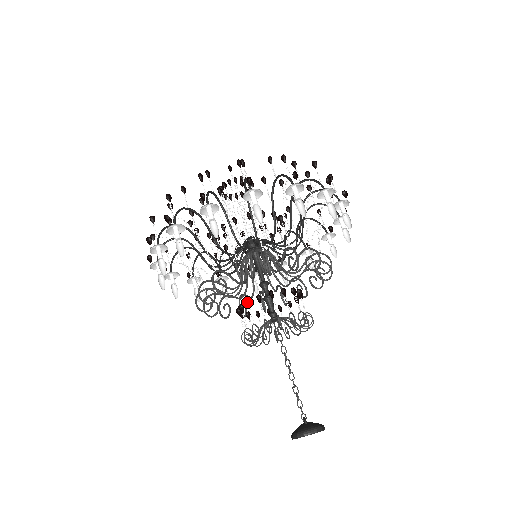
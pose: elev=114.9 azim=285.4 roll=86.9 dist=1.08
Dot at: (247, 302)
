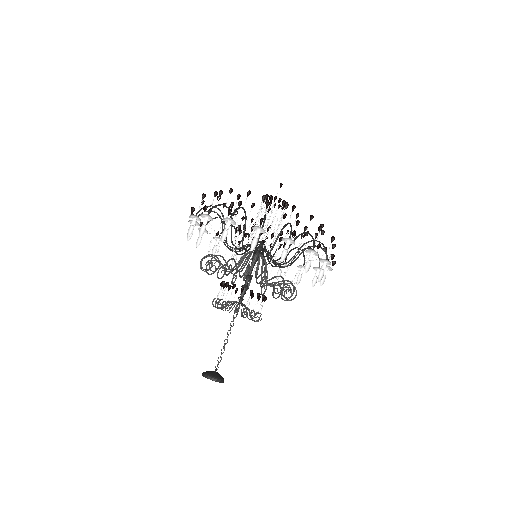
Dot at: (227, 283)
